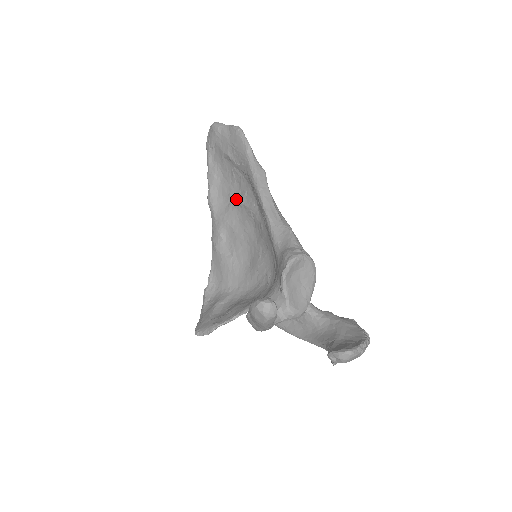
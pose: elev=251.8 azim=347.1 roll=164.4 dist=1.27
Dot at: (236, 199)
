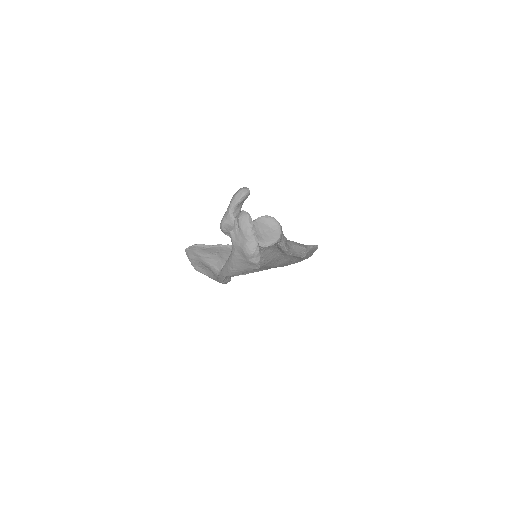
Dot at: occluded
